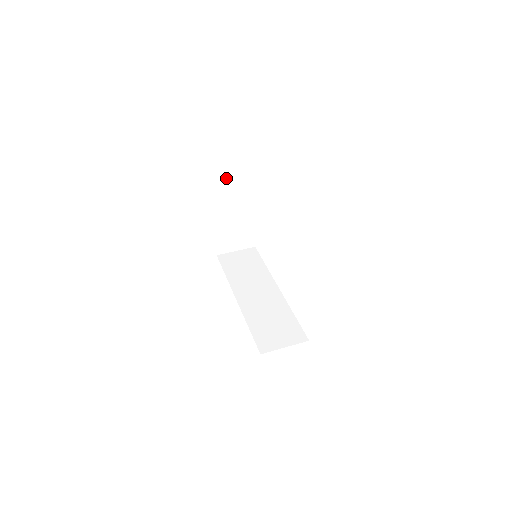
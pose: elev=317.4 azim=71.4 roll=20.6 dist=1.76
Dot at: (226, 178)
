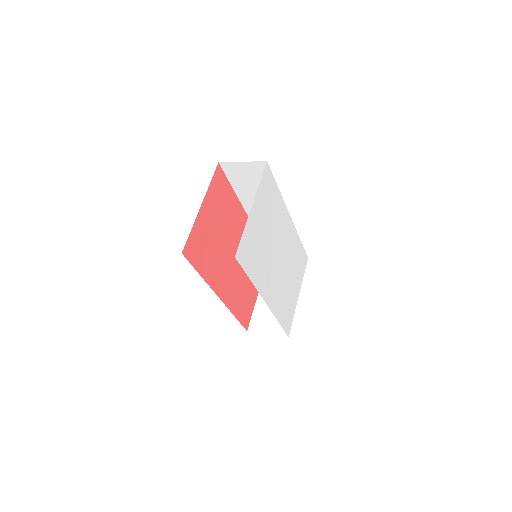
Dot at: occluded
